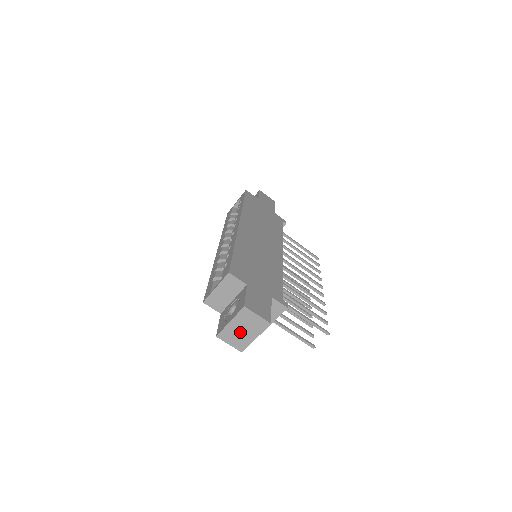
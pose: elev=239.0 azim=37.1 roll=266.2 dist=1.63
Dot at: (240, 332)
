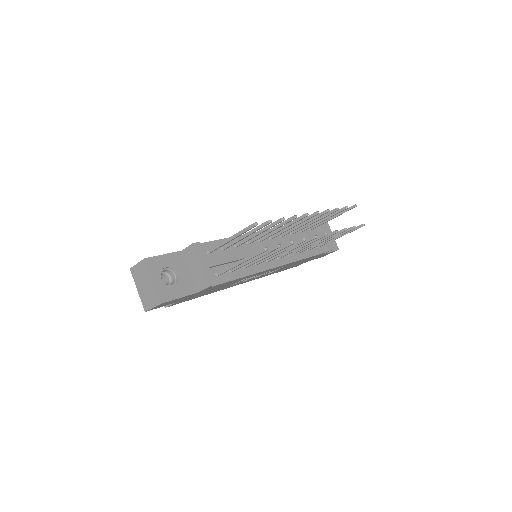
Dot at: (146, 290)
